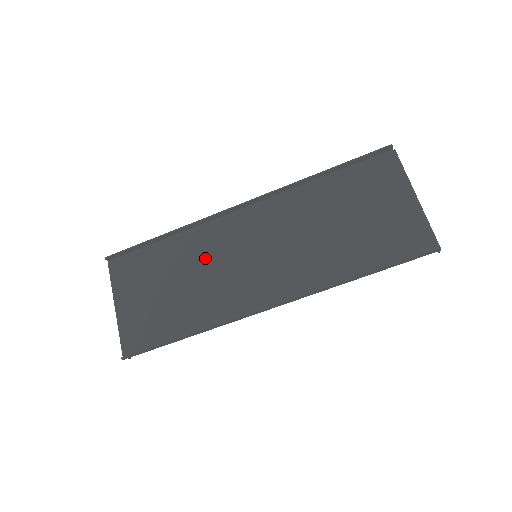
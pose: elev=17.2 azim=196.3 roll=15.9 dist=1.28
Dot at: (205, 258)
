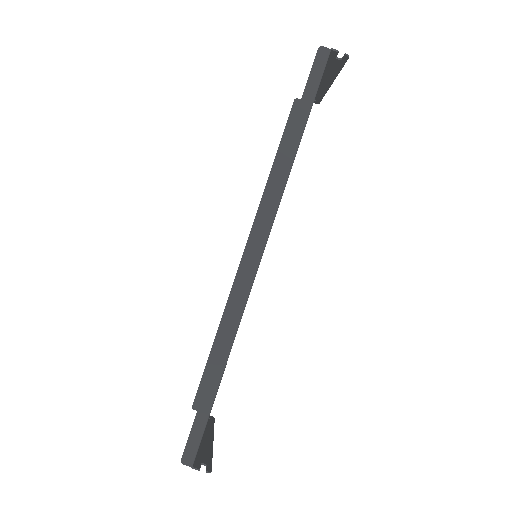
Dot at: occluded
